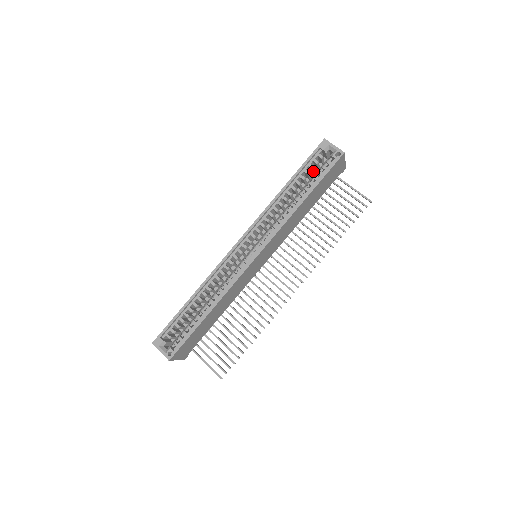
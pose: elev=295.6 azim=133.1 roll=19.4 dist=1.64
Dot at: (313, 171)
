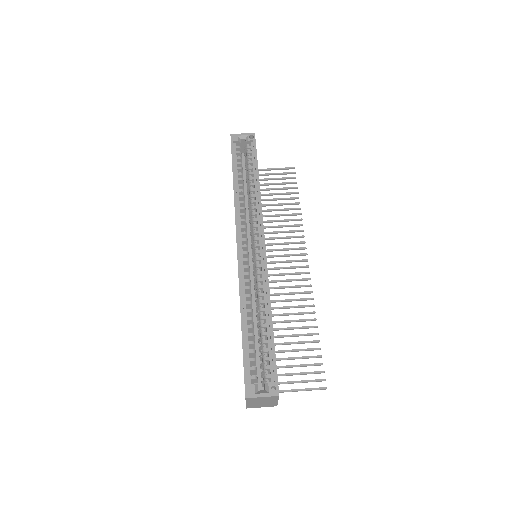
Dot at: occluded
